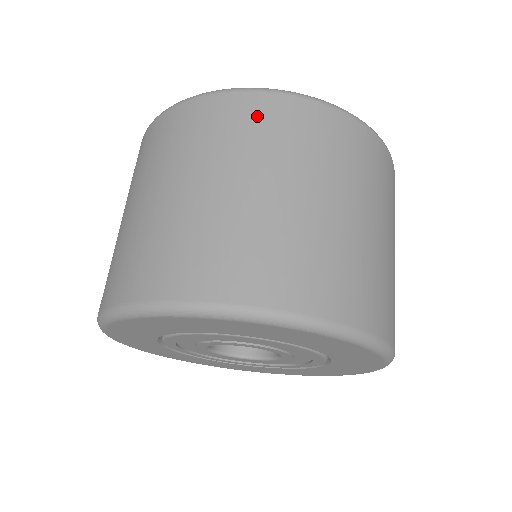
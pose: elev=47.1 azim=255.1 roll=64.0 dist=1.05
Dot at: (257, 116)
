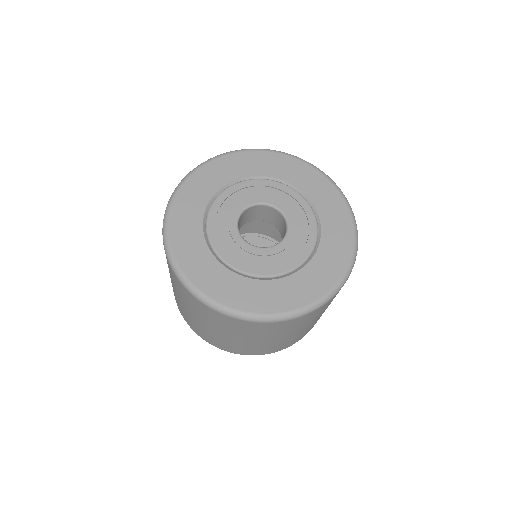
Dot at: (234, 325)
